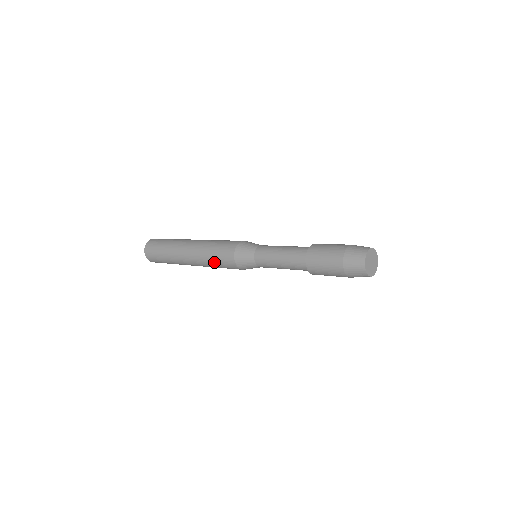
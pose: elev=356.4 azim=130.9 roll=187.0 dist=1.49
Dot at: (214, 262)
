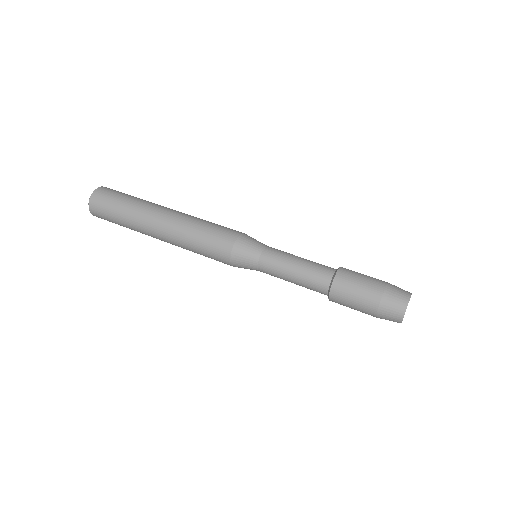
Dot at: (200, 254)
